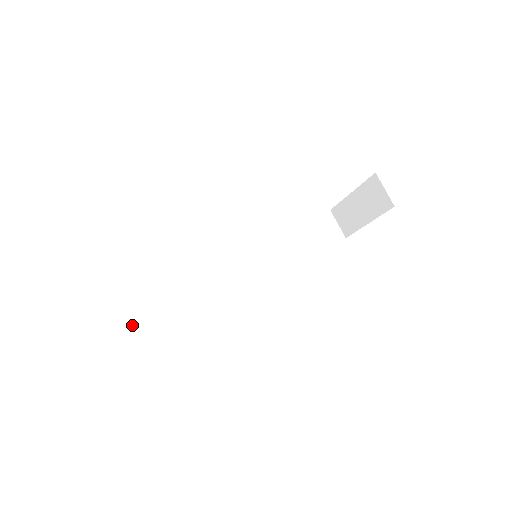
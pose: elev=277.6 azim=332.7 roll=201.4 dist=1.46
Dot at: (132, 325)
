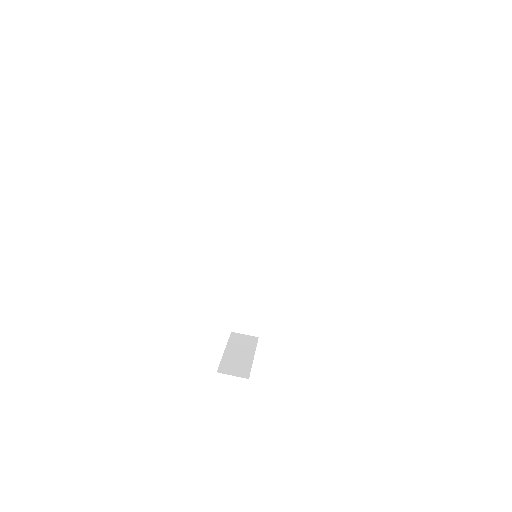
Dot at: (249, 331)
